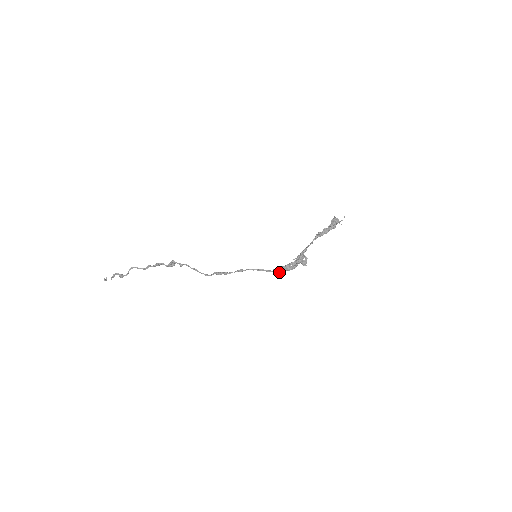
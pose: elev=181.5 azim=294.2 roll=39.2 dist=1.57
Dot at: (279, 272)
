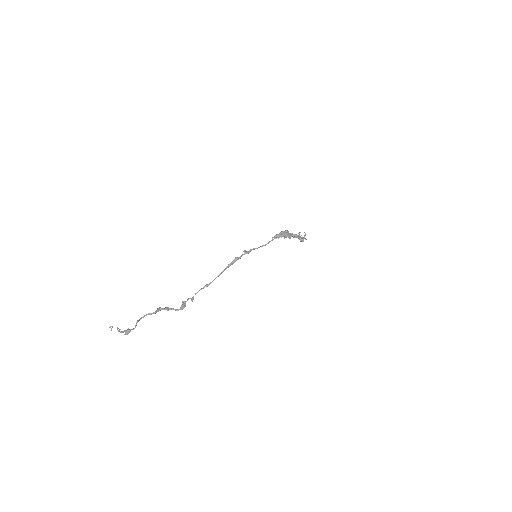
Dot at: (278, 238)
